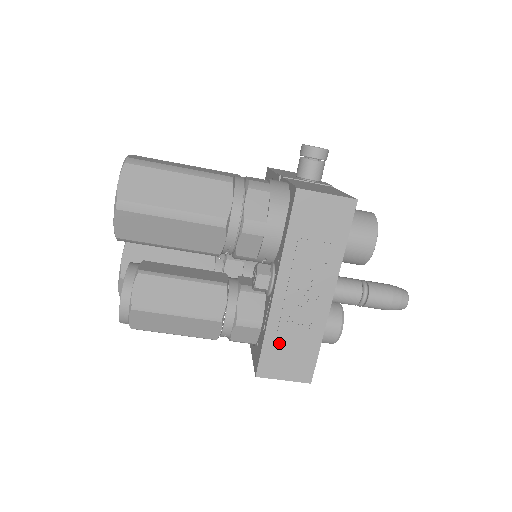
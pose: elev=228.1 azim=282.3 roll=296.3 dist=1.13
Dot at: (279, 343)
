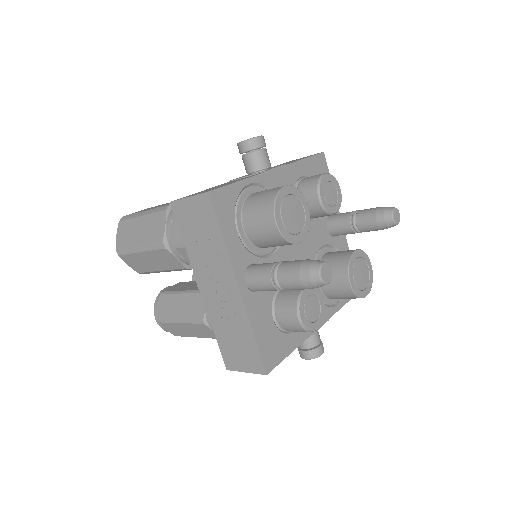
Dot at: (226, 338)
